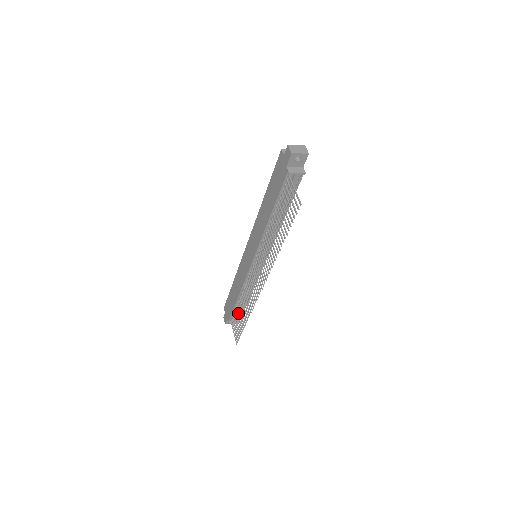
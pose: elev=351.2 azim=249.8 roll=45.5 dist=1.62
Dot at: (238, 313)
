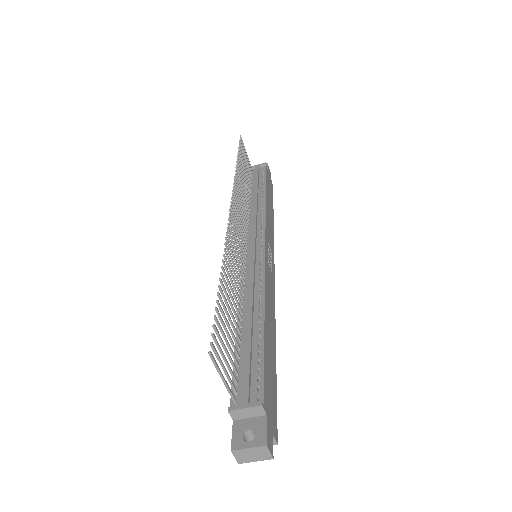
Dot at: (246, 365)
